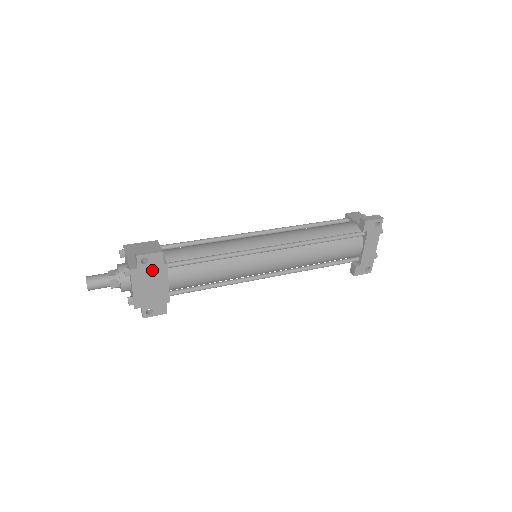
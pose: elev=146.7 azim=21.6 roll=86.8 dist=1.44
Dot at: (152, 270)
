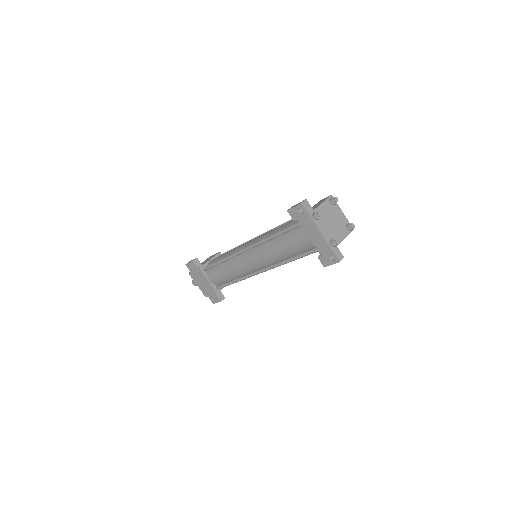
Dot at: (196, 273)
